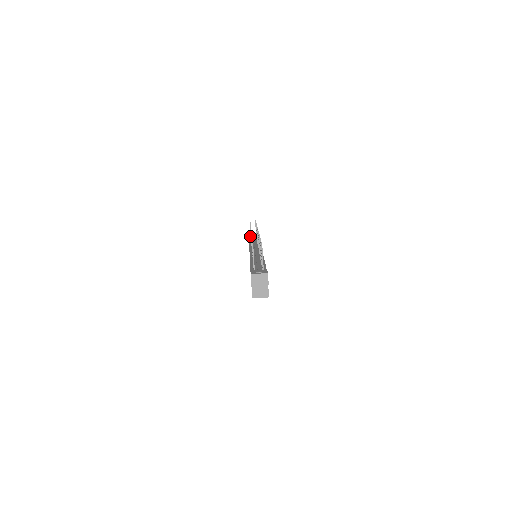
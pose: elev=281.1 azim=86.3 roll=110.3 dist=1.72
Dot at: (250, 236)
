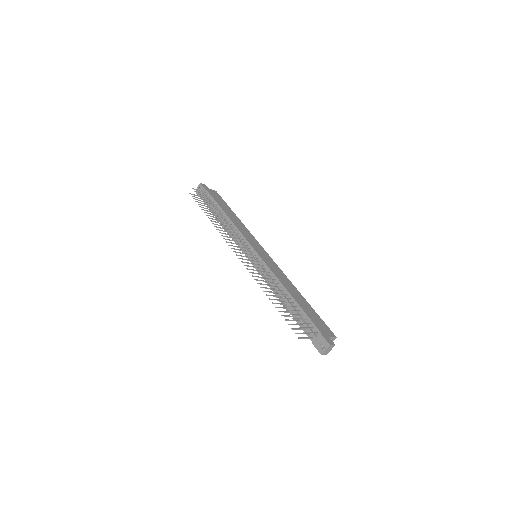
Dot at: occluded
